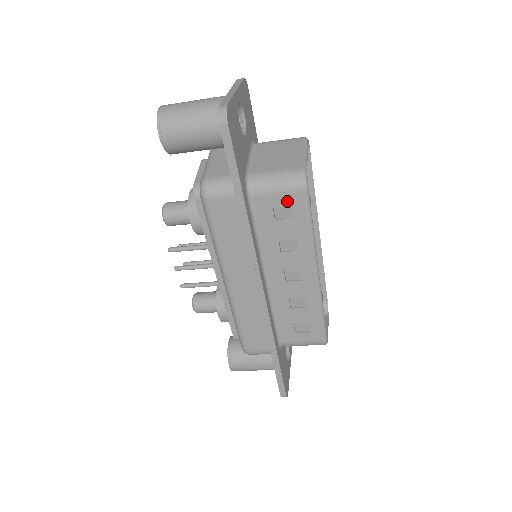
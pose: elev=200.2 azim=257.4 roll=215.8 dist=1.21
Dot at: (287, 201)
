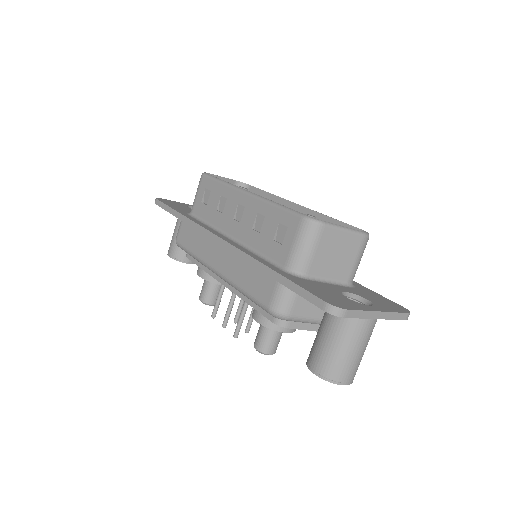
Dot at: (203, 190)
